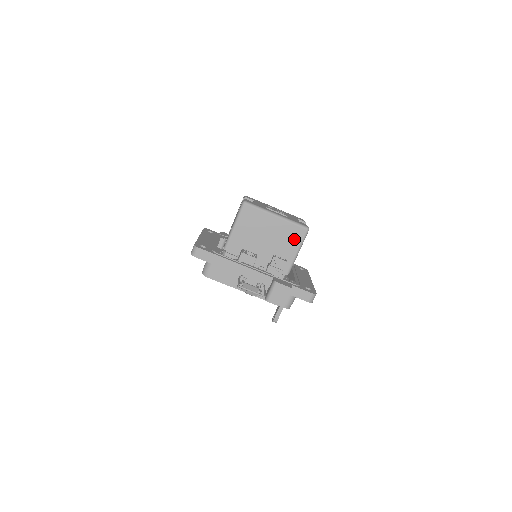
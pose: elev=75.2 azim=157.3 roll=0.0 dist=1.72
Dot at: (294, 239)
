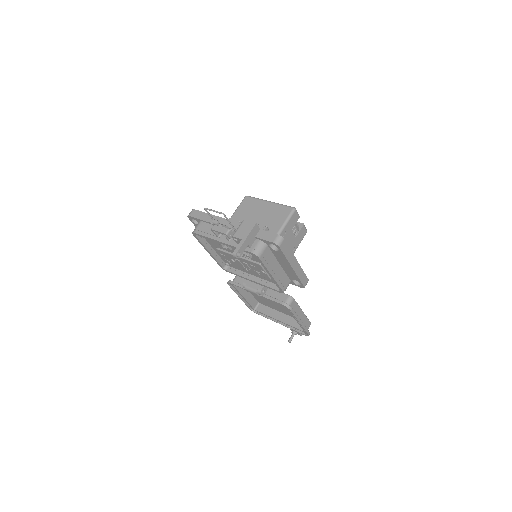
Dot at: (281, 216)
